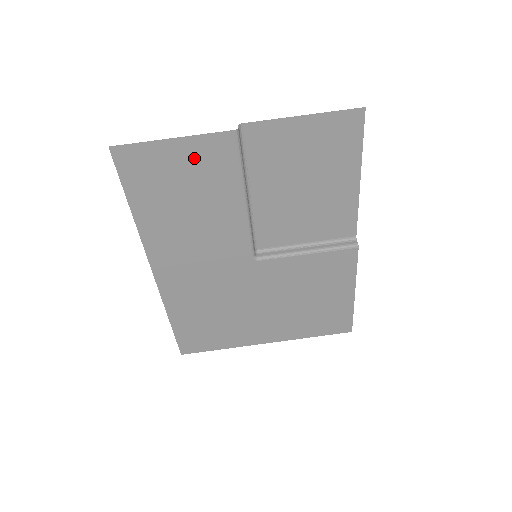
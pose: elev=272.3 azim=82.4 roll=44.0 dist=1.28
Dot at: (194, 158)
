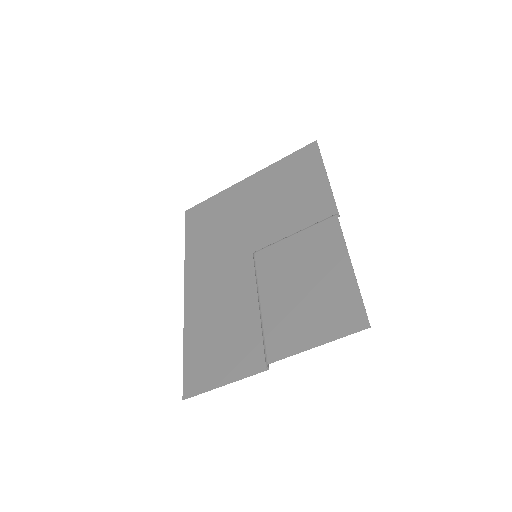
Dot at: (234, 363)
